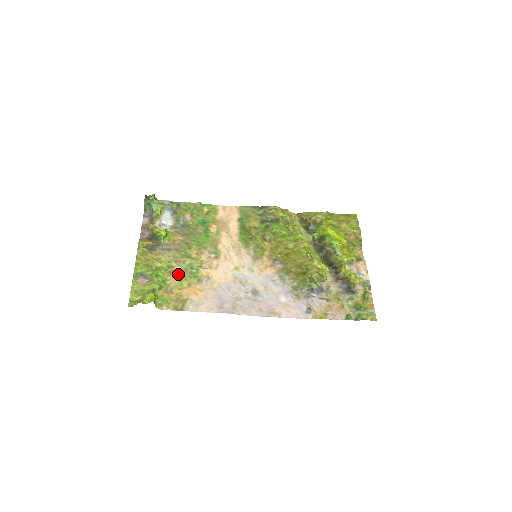
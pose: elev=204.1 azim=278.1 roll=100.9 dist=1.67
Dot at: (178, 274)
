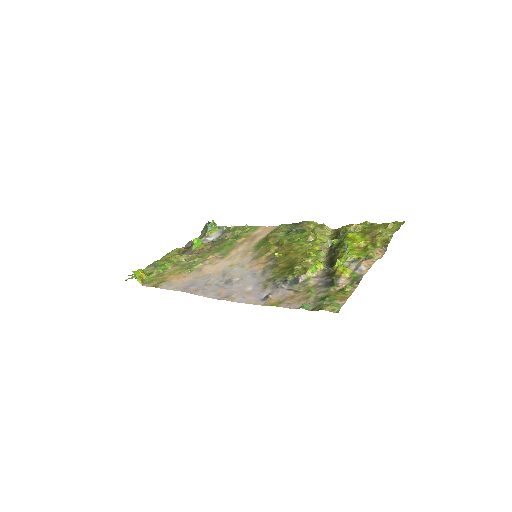
Dot at: (180, 266)
